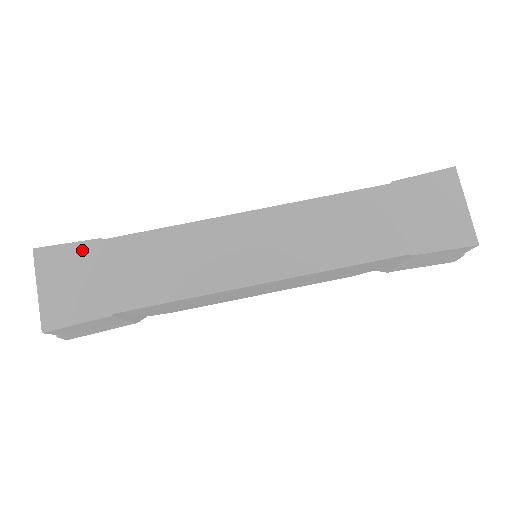
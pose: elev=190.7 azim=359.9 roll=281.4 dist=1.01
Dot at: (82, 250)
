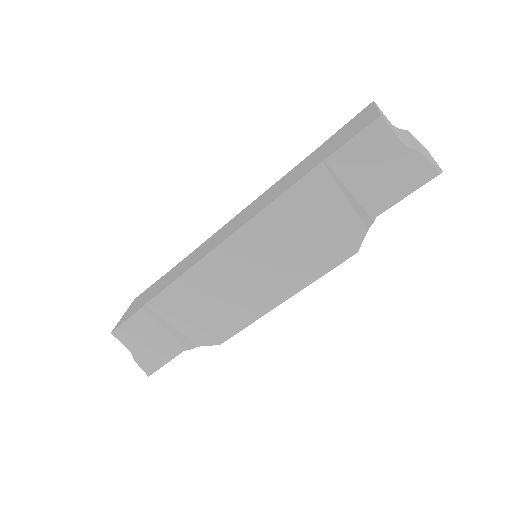
Dot at: (152, 286)
